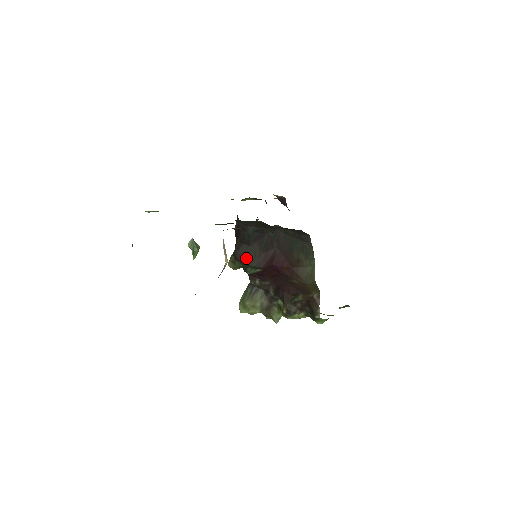
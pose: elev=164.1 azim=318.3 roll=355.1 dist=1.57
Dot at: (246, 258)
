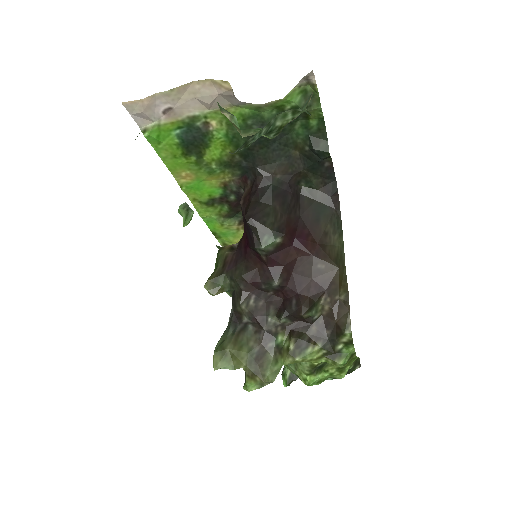
Dot at: (264, 219)
